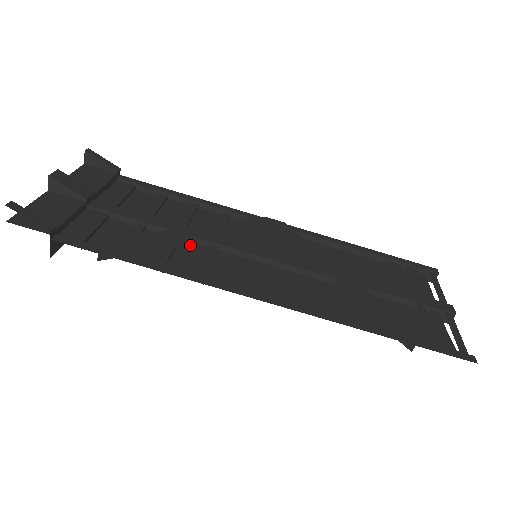
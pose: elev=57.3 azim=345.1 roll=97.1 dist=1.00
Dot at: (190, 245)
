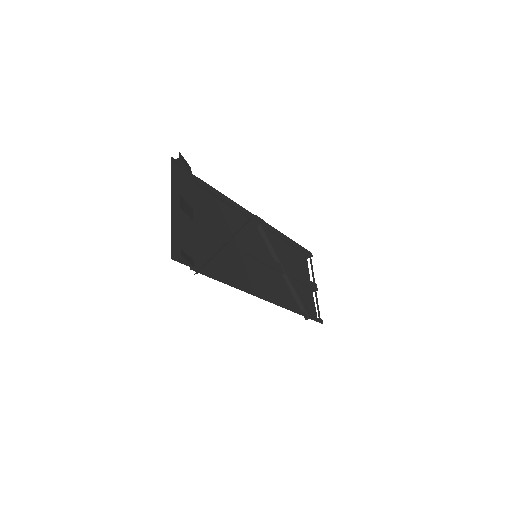
Dot at: occluded
